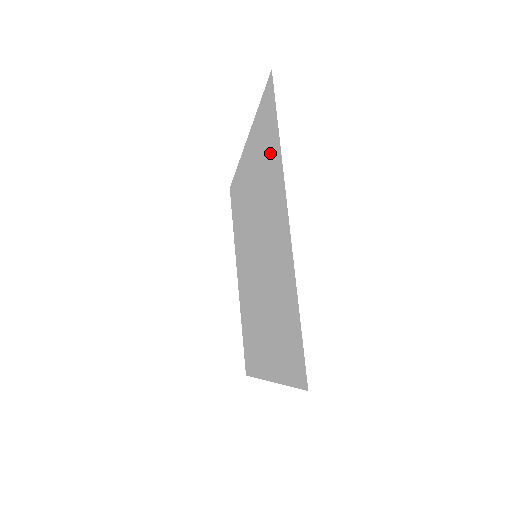
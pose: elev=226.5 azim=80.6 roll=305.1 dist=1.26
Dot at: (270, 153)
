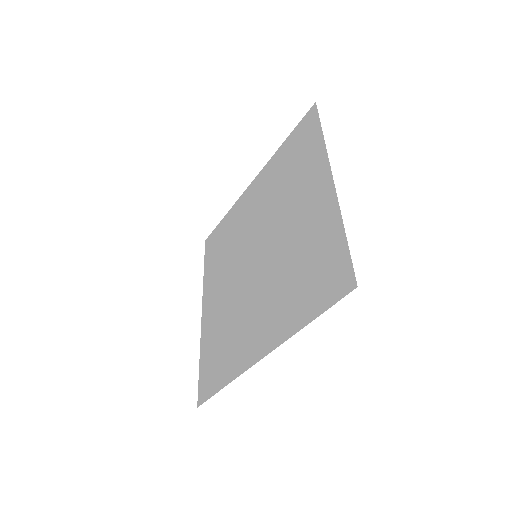
Dot at: (304, 155)
